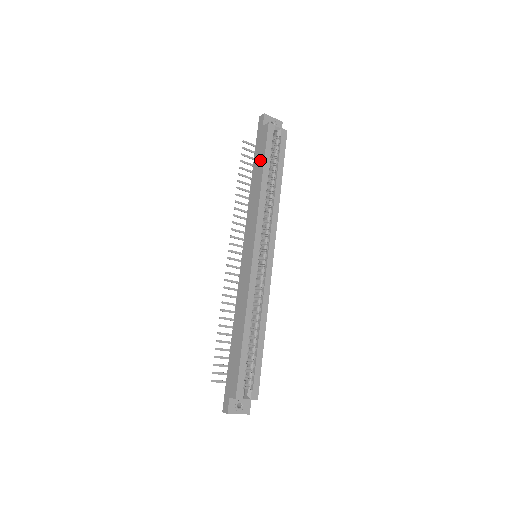
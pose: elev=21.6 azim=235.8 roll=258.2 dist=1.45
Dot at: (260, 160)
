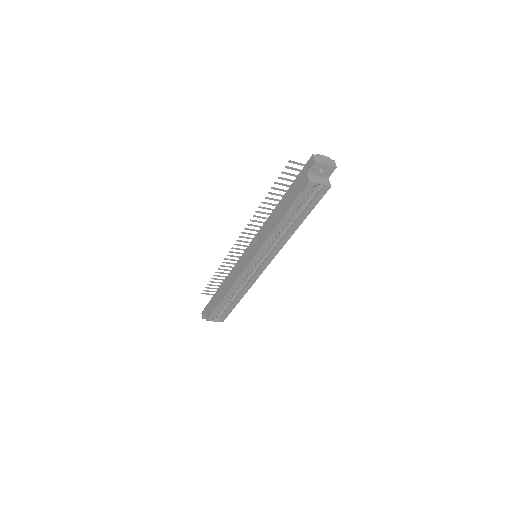
Dot at: (287, 203)
